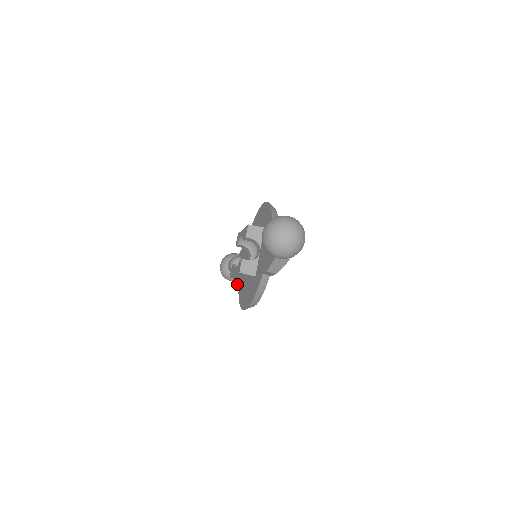
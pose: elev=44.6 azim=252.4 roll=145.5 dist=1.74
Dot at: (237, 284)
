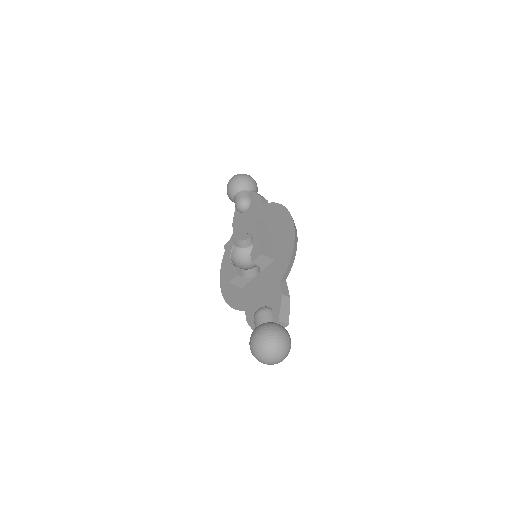
Dot at: (233, 225)
